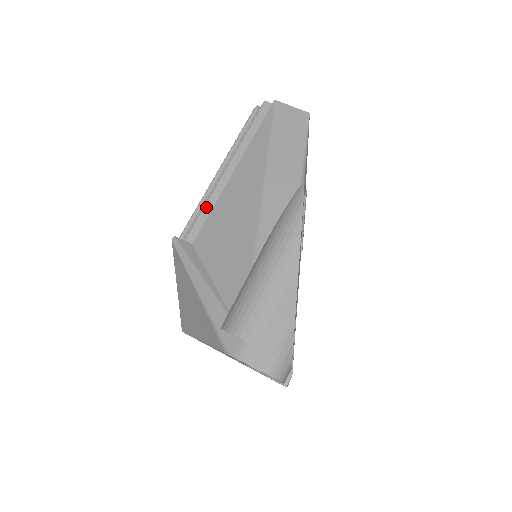
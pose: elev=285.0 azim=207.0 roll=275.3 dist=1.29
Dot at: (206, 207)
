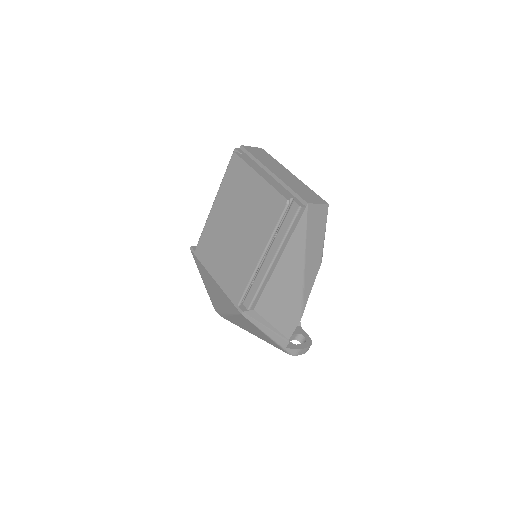
Dot at: (261, 289)
